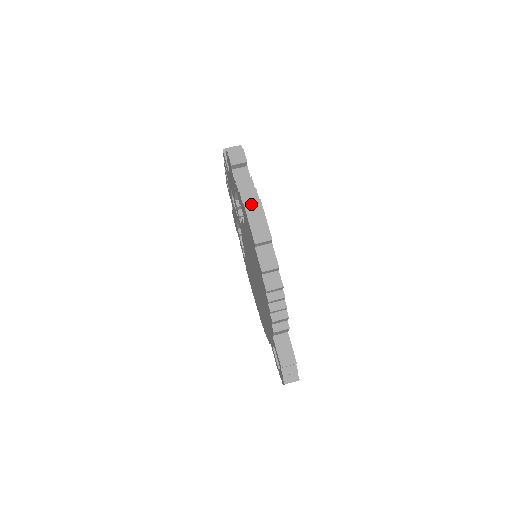
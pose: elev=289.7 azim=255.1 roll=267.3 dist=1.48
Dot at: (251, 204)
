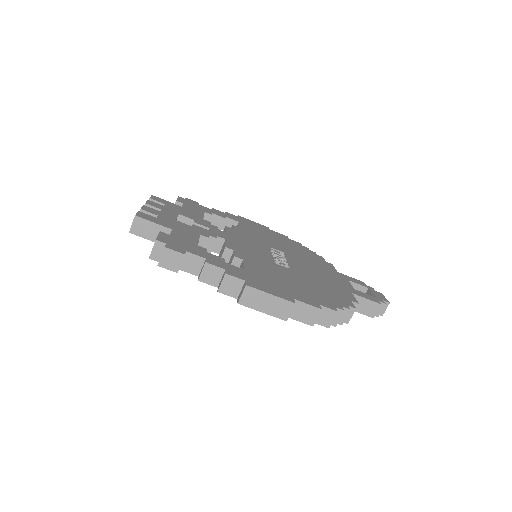
Dot at: (244, 297)
